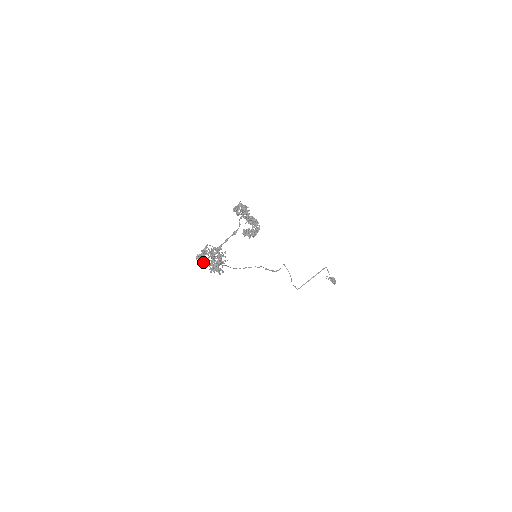
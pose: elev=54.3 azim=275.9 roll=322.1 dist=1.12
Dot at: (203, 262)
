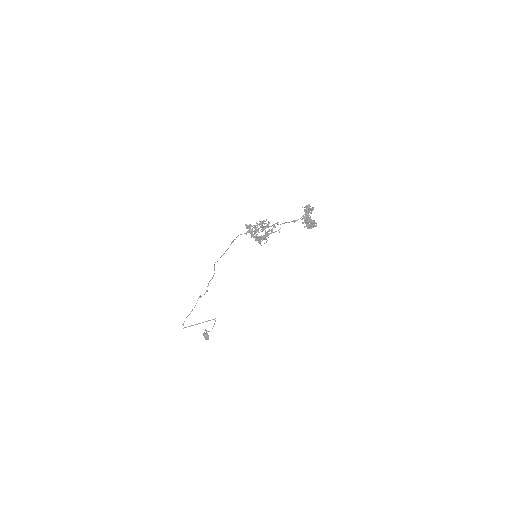
Dot at: occluded
